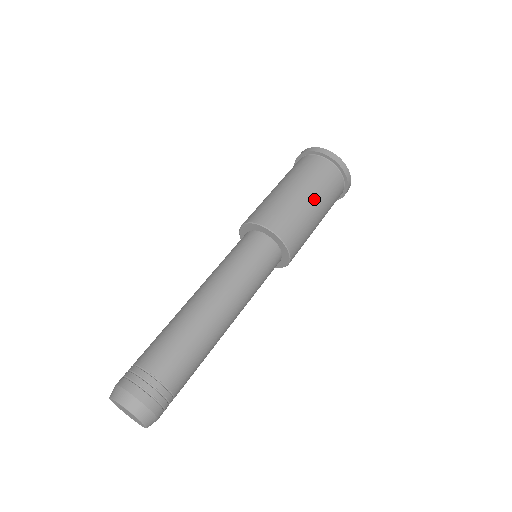
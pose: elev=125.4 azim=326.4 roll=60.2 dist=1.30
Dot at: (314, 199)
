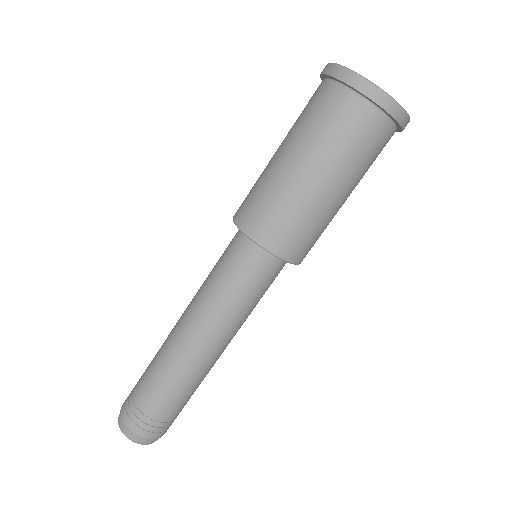
Dot at: (318, 172)
